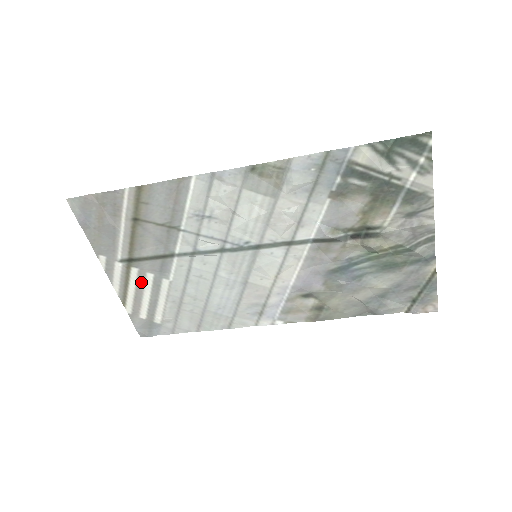
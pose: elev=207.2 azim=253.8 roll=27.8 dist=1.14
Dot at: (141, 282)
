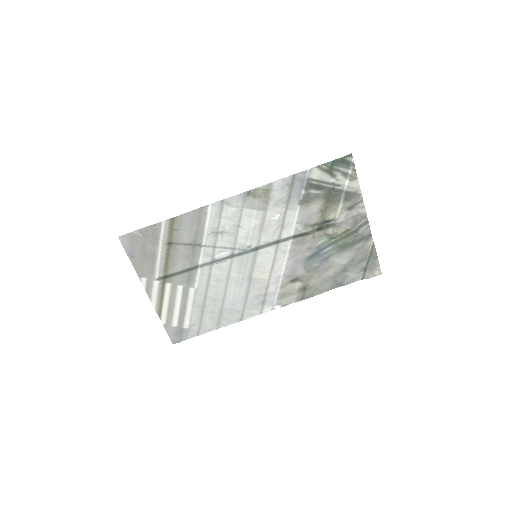
Dot at: (173, 294)
